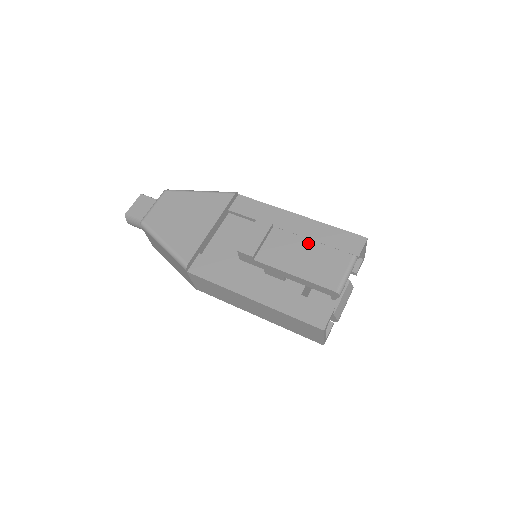
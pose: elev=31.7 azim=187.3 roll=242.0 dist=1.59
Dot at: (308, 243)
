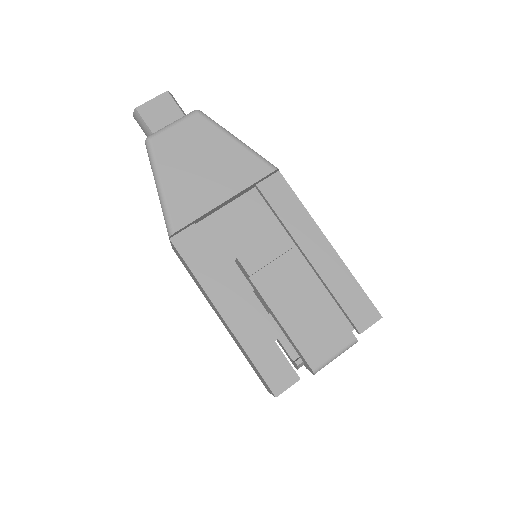
Dot at: (318, 293)
